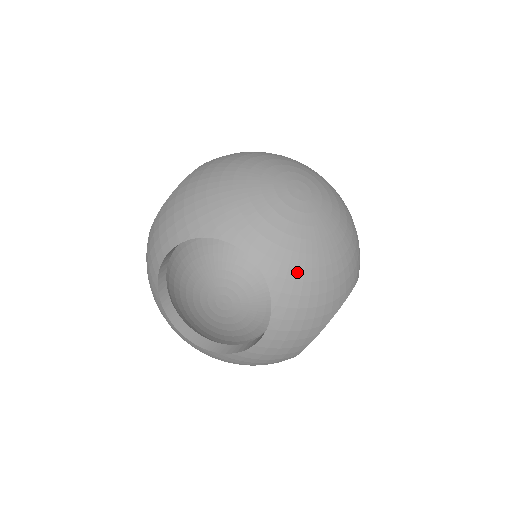
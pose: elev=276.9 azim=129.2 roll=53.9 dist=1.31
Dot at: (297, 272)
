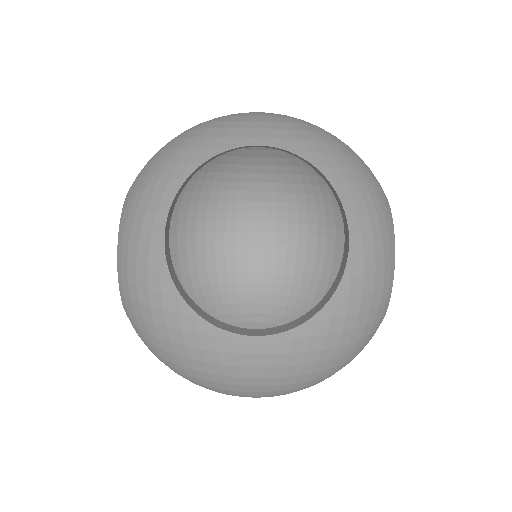
Dot at: (325, 146)
